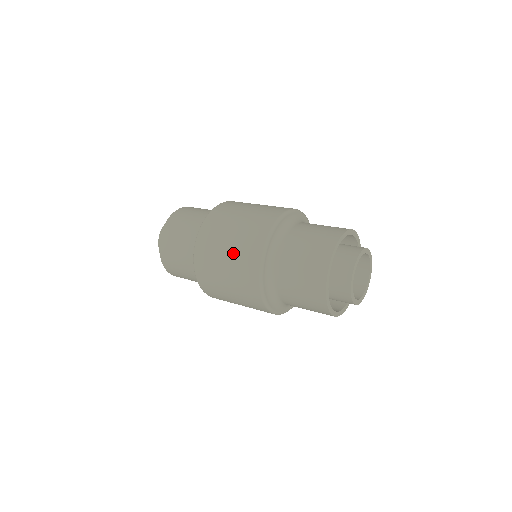
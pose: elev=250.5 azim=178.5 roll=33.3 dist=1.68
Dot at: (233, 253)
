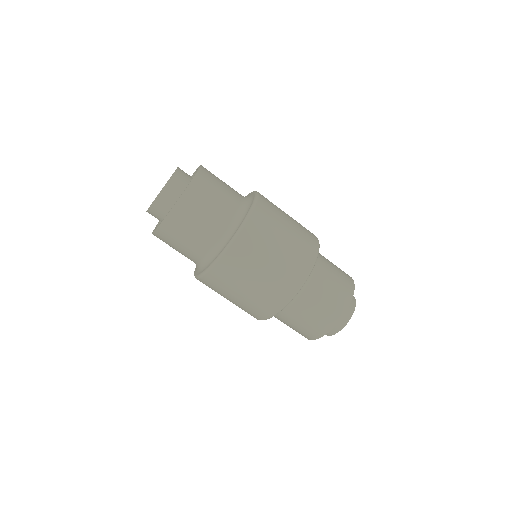
Dot at: (253, 294)
